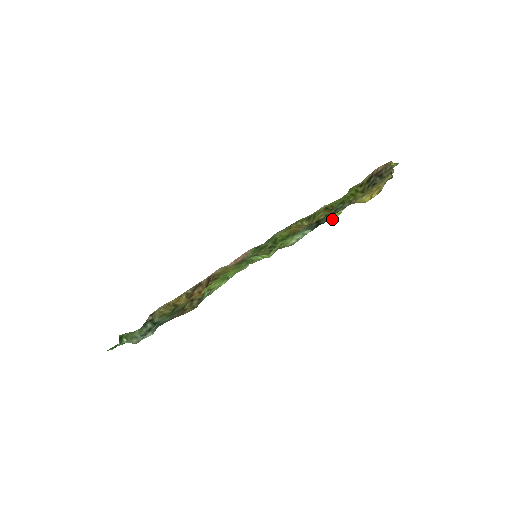
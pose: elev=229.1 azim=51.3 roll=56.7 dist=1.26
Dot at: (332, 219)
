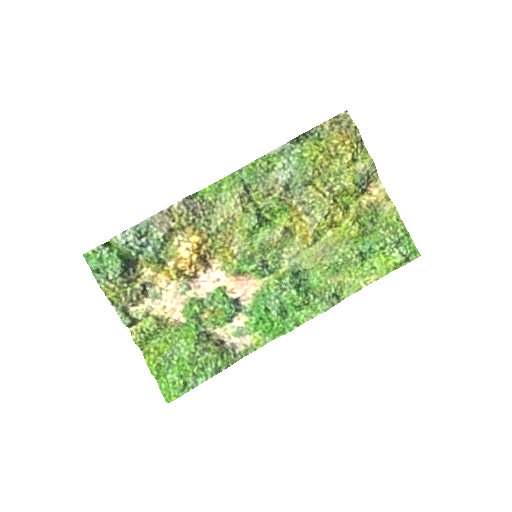
Dot at: (313, 154)
